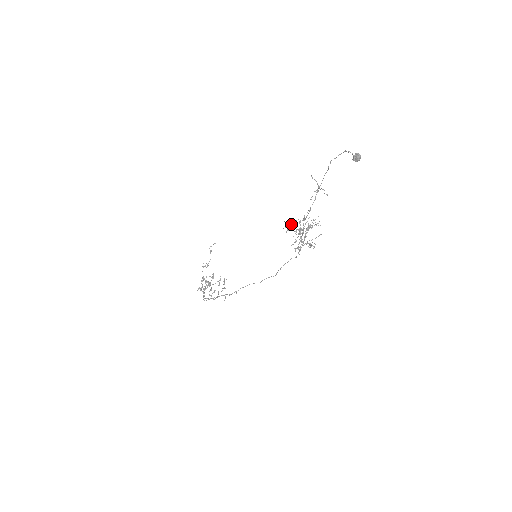
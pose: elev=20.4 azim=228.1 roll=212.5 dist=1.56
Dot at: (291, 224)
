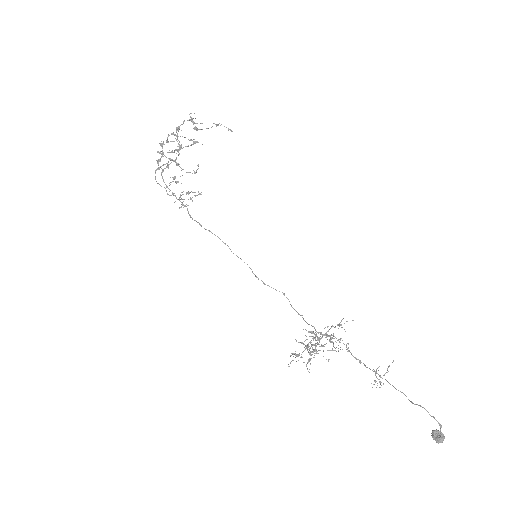
Dot at: occluded
